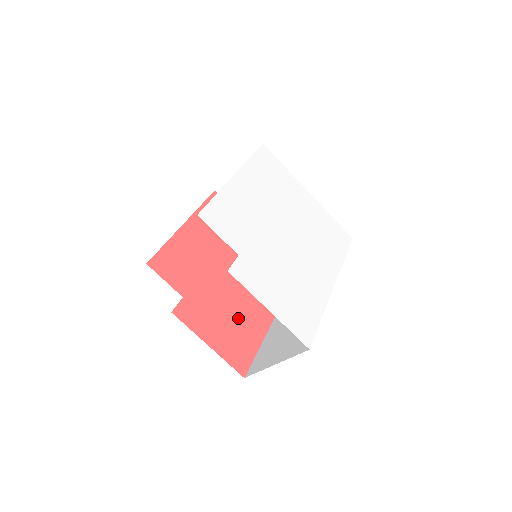
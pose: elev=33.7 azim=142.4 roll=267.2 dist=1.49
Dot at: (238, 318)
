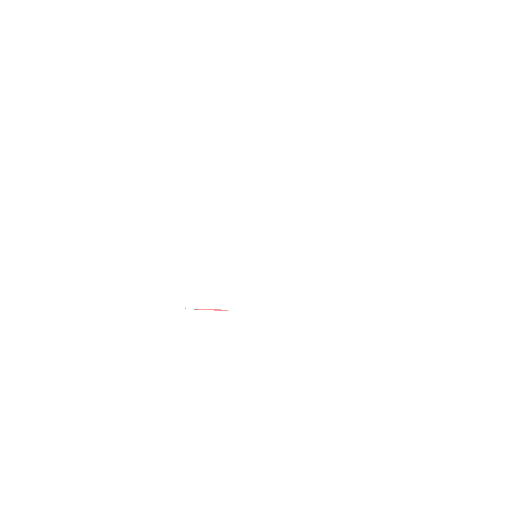
Dot at: occluded
